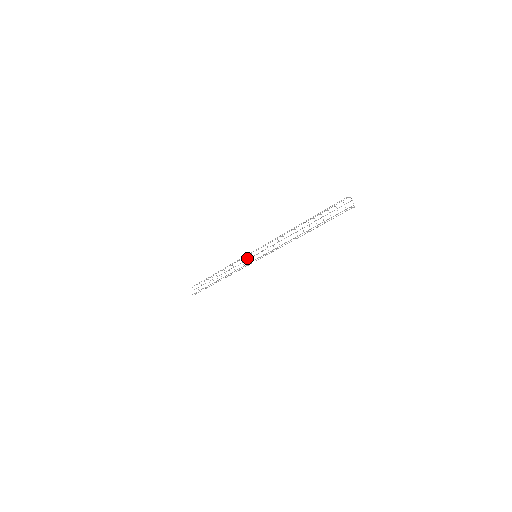
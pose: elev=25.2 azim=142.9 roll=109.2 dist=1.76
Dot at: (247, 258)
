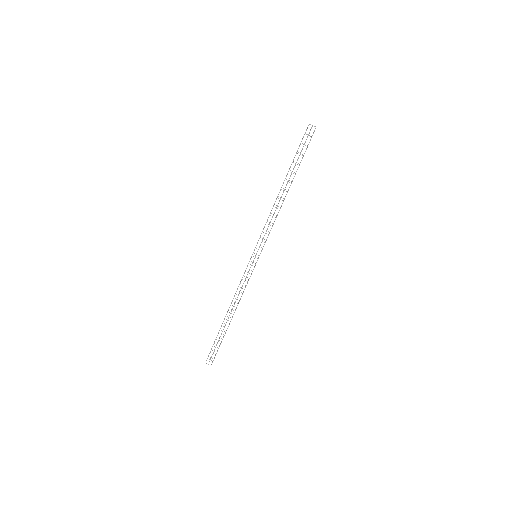
Dot at: occluded
